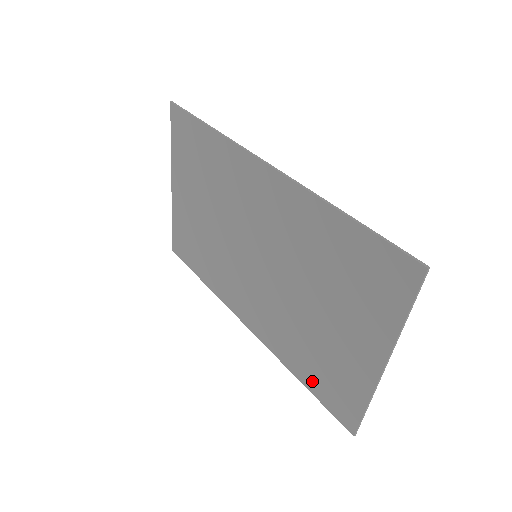
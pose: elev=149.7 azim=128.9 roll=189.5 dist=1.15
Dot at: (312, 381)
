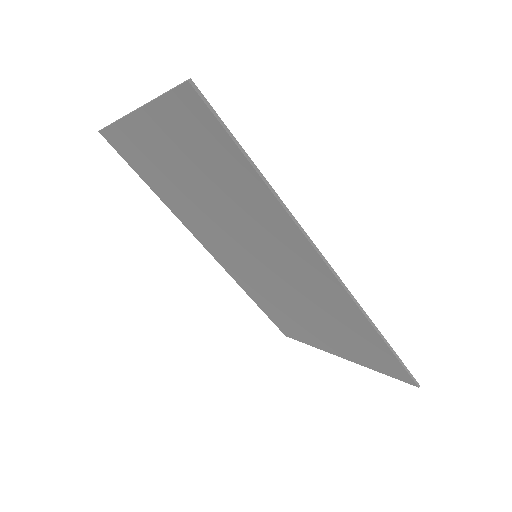
Dot at: (266, 310)
